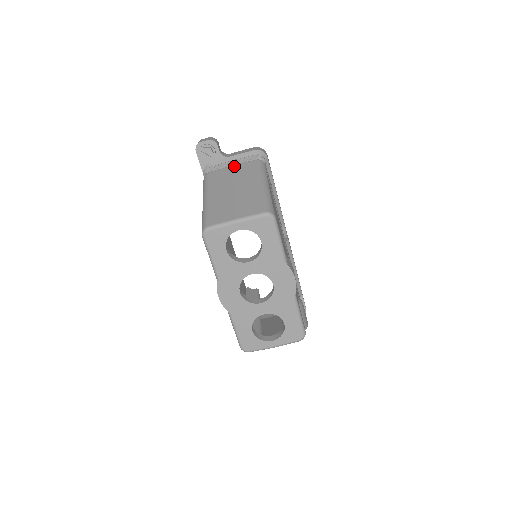
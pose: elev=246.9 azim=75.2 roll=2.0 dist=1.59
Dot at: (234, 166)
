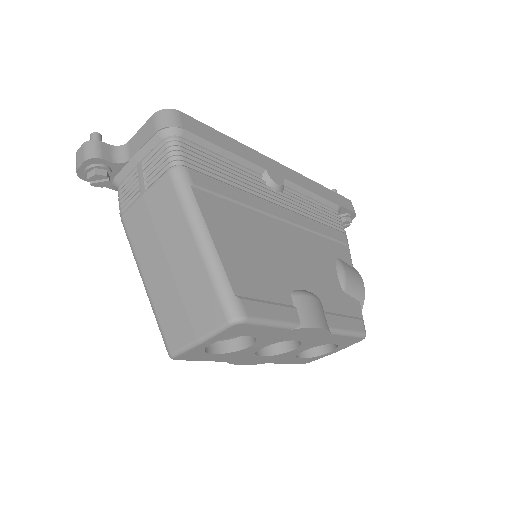
Dot at: (145, 196)
